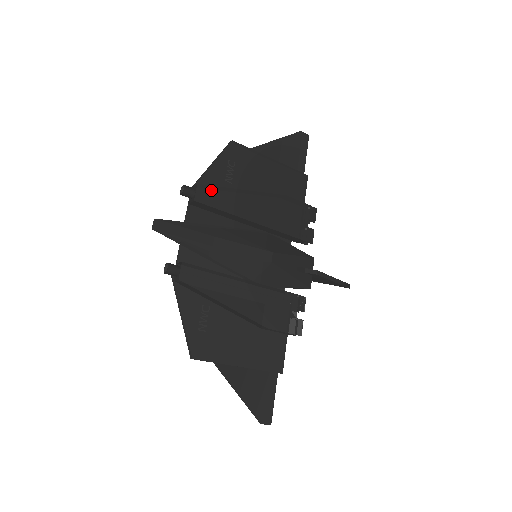
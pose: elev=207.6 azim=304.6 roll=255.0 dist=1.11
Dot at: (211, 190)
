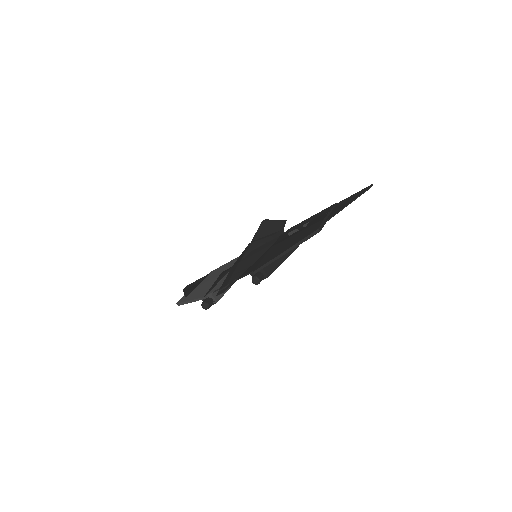
Dot at: (272, 272)
